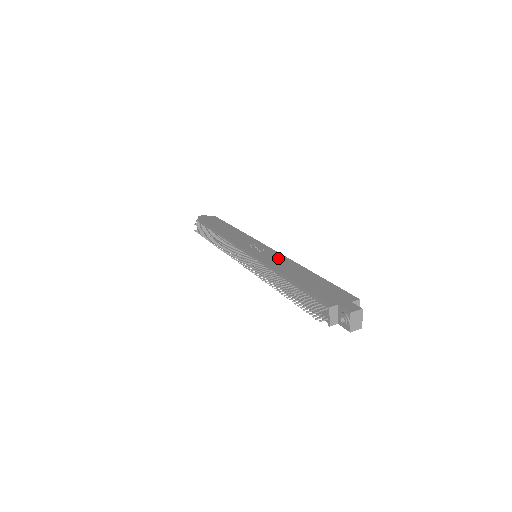
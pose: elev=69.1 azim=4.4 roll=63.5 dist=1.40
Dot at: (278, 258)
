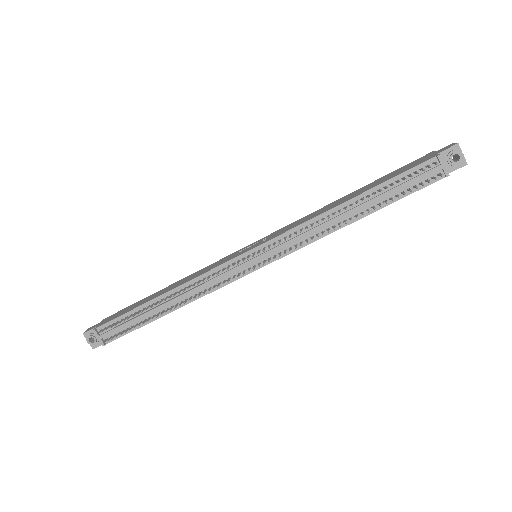
Dot at: (295, 223)
